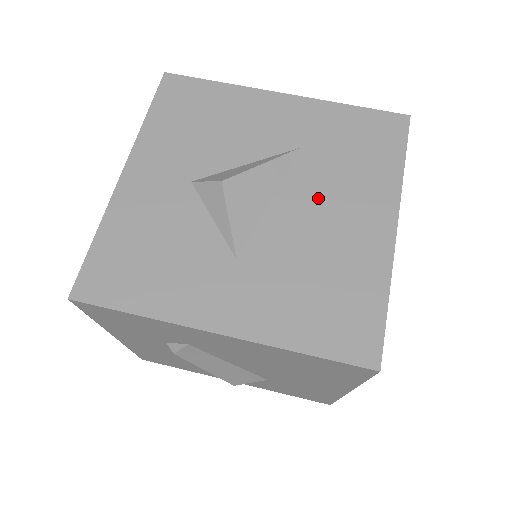
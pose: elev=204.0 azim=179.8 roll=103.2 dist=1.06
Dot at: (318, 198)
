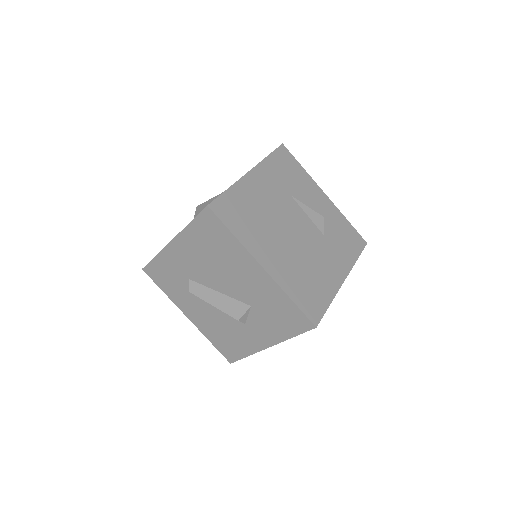
Dot at: occluded
